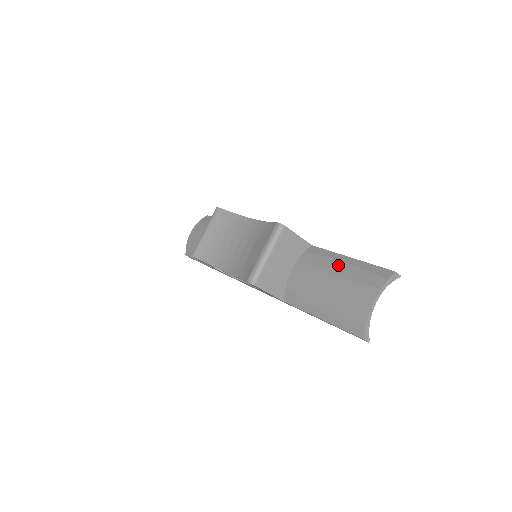
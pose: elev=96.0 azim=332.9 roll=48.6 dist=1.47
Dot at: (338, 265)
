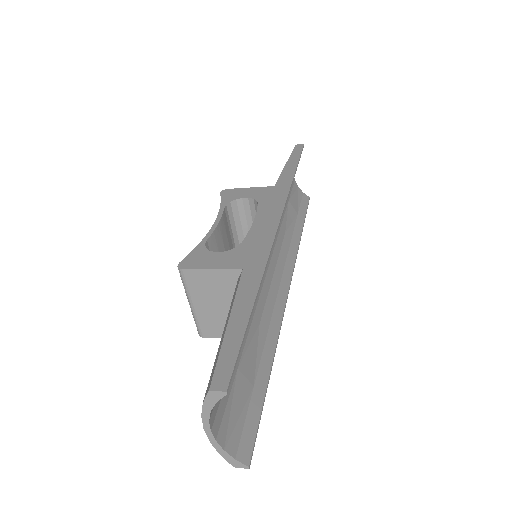
Dot at: occluded
